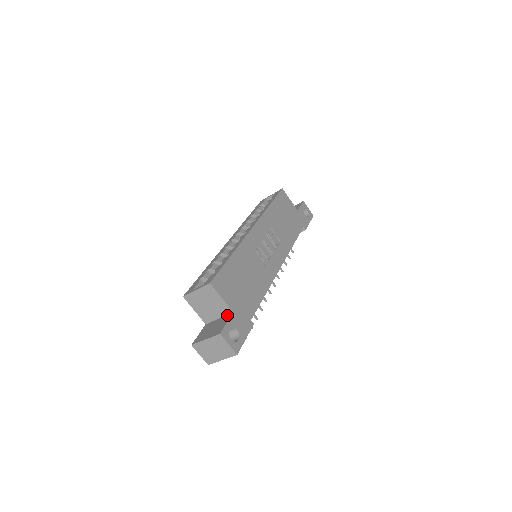
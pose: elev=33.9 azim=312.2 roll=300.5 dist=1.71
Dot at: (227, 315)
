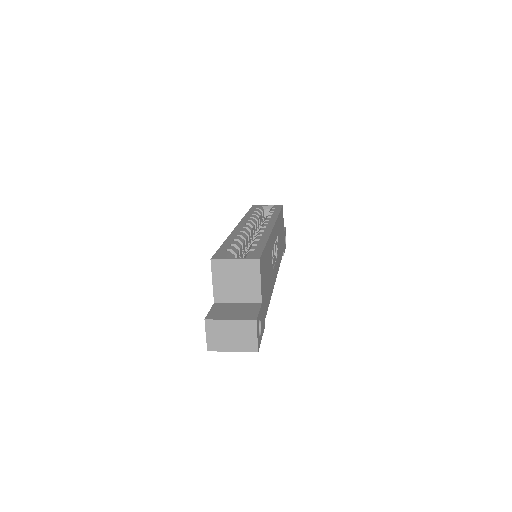
Dot at: (252, 303)
